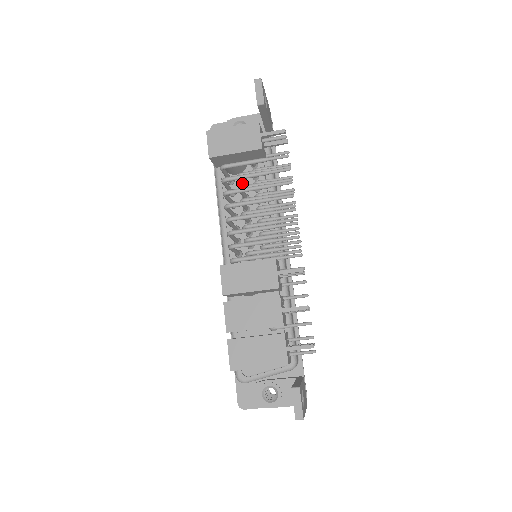
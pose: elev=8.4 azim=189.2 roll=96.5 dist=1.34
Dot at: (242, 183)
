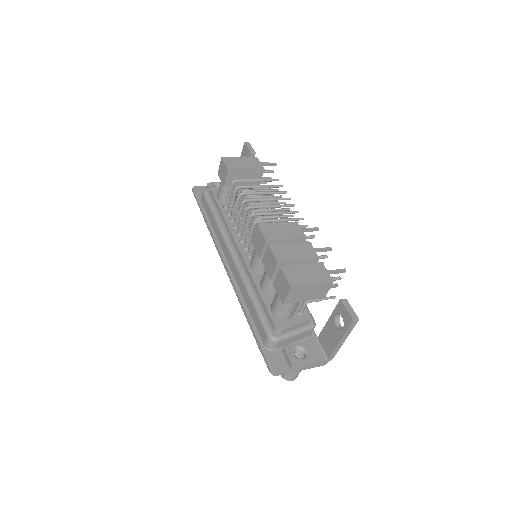
Dot at: (239, 204)
